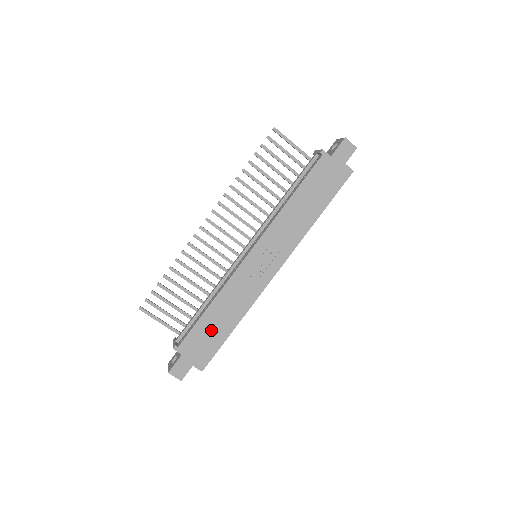
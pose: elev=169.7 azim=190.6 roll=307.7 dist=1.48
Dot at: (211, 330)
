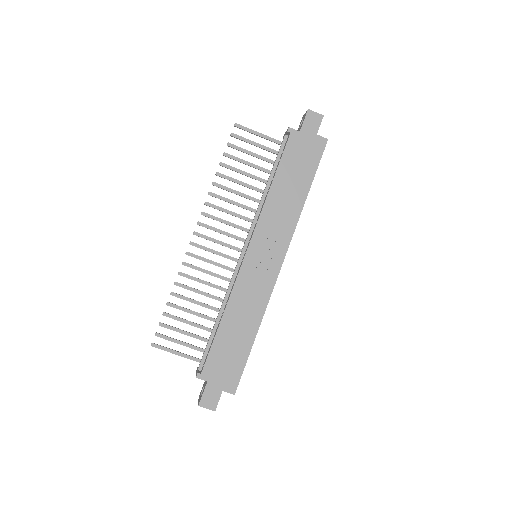
Dot at: (231, 346)
